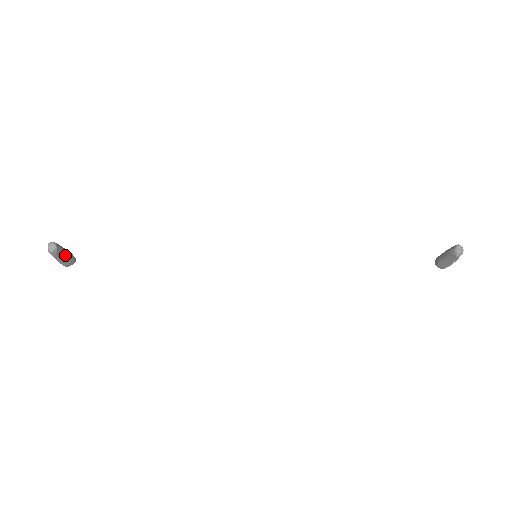
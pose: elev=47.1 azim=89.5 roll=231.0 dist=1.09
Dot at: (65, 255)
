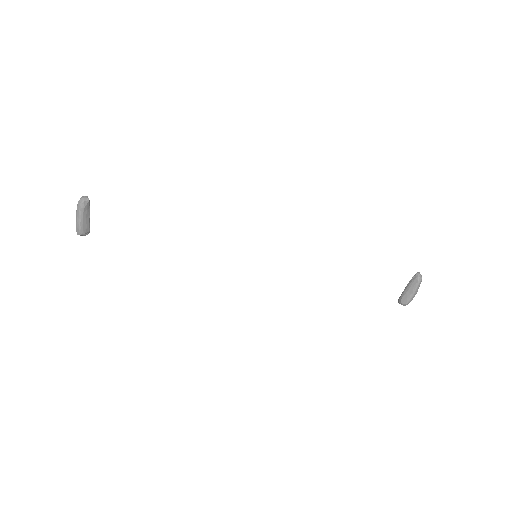
Dot at: (88, 217)
